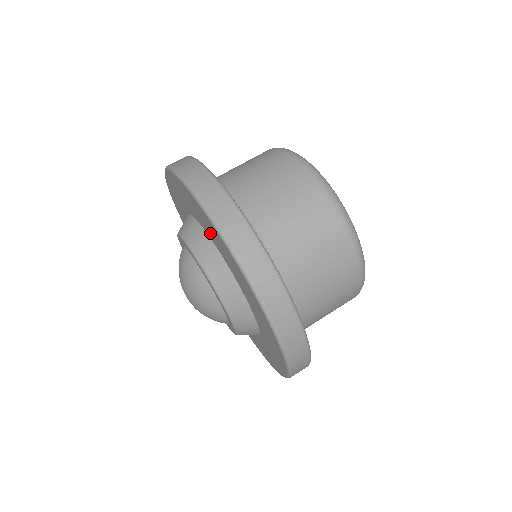
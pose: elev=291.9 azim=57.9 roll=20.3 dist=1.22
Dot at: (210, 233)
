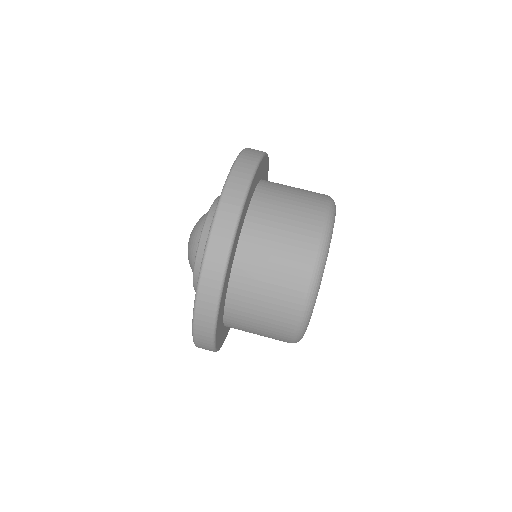
Dot at: occluded
